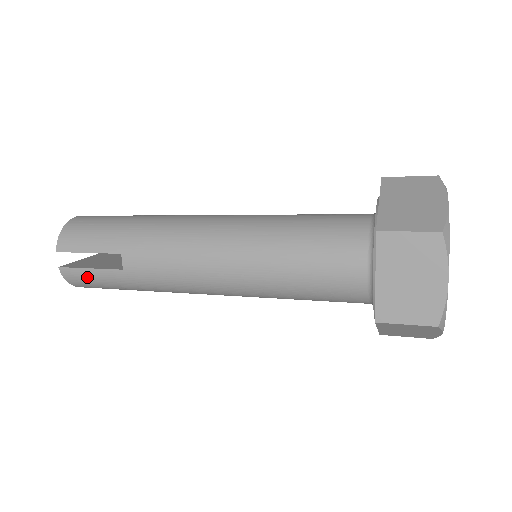
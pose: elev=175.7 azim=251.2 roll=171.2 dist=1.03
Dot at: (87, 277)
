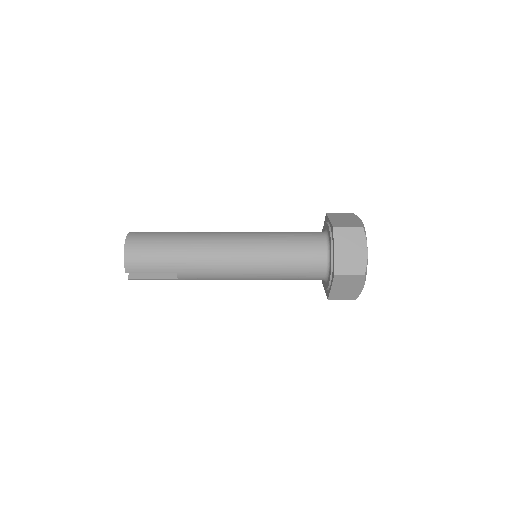
Dot at: occluded
